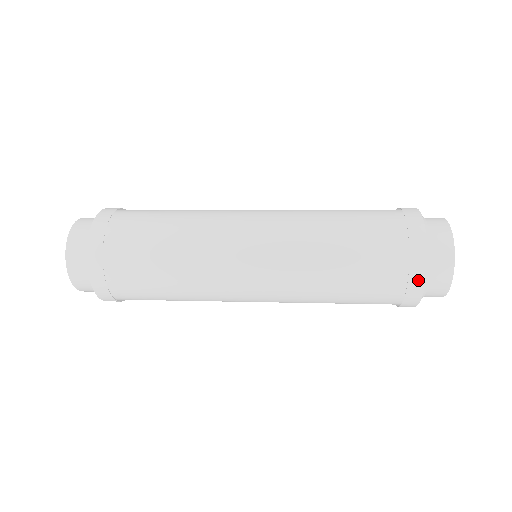
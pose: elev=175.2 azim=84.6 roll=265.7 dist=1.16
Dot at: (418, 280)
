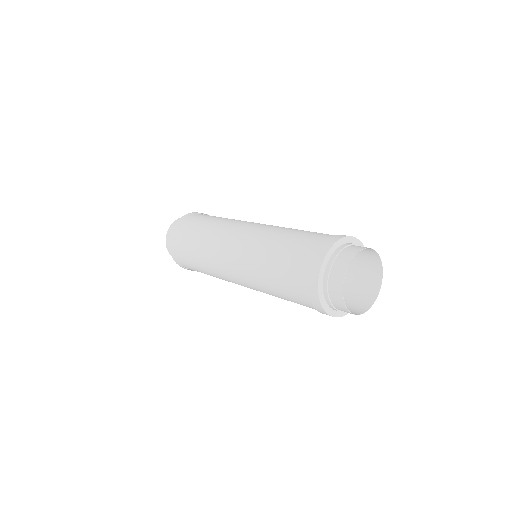
Dot at: (322, 312)
